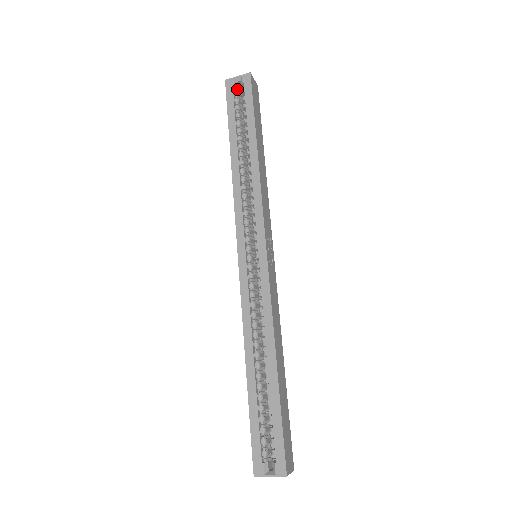
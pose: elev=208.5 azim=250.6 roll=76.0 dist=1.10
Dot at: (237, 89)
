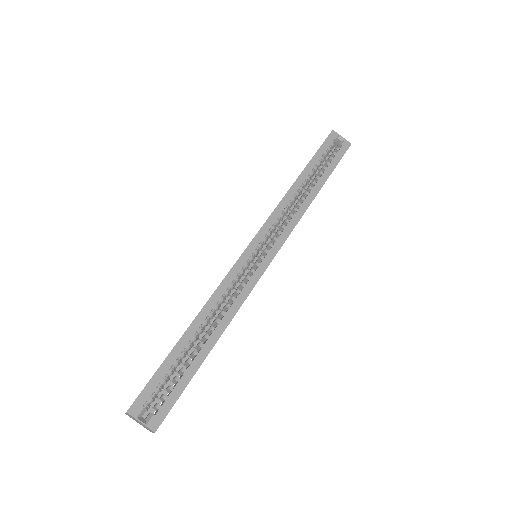
Dot at: (334, 143)
